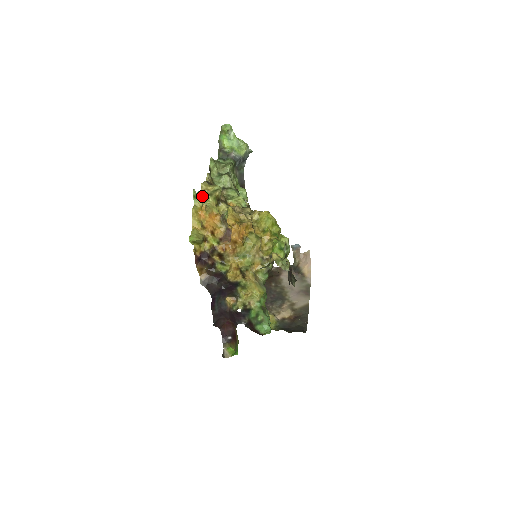
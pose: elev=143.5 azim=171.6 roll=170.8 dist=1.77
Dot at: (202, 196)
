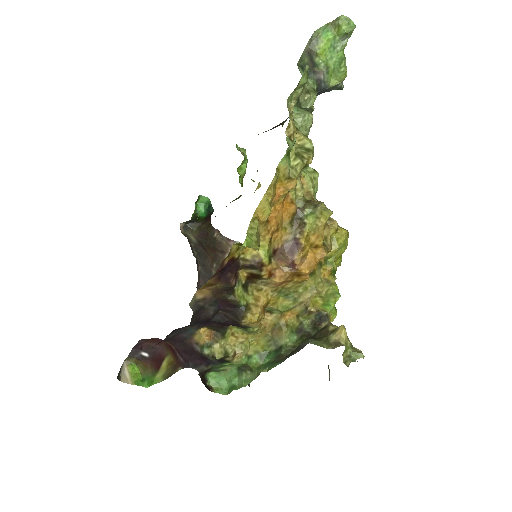
Dot at: (290, 152)
